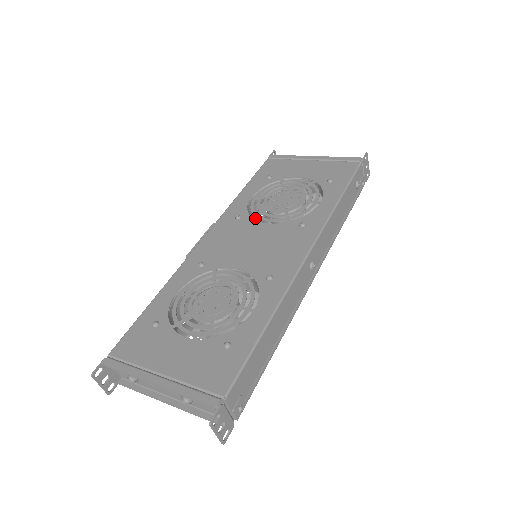
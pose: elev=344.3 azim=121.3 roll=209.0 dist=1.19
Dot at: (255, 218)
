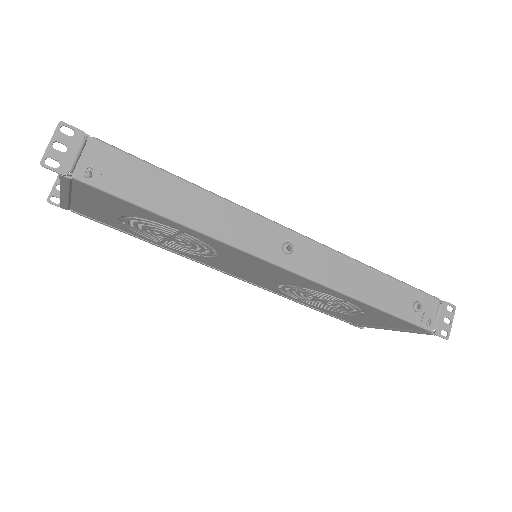
Dot at: (295, 293)
